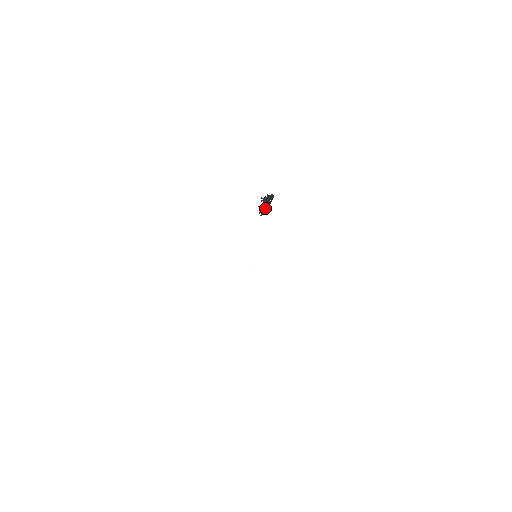
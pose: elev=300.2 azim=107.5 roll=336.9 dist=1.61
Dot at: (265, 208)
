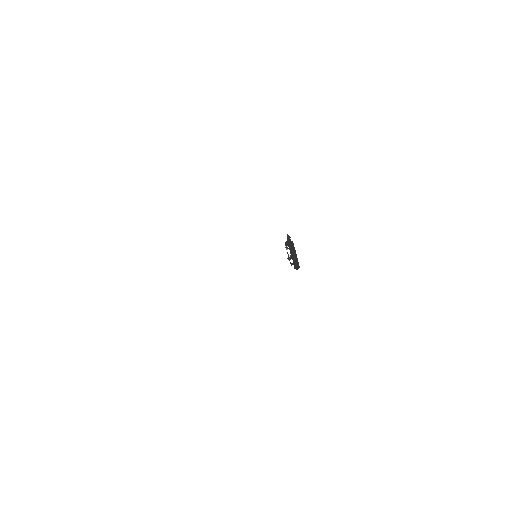
Dot at: occluded
